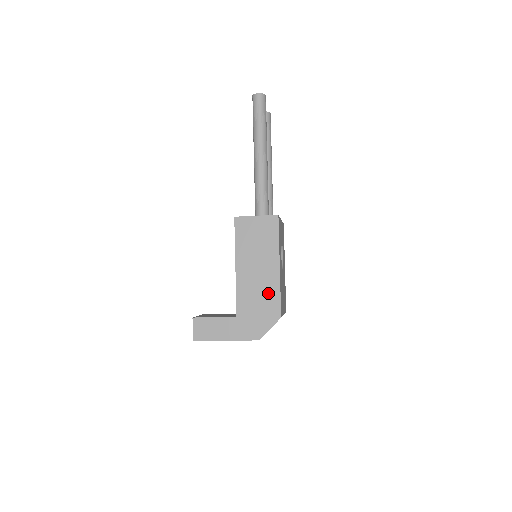
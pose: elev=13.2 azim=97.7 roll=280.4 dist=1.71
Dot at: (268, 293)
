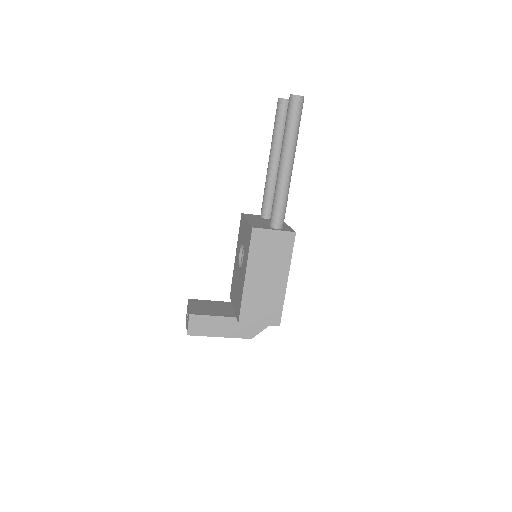
Dot at: (272, 304)
